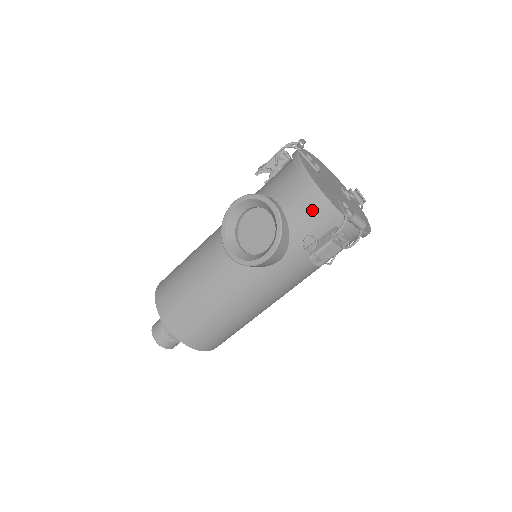
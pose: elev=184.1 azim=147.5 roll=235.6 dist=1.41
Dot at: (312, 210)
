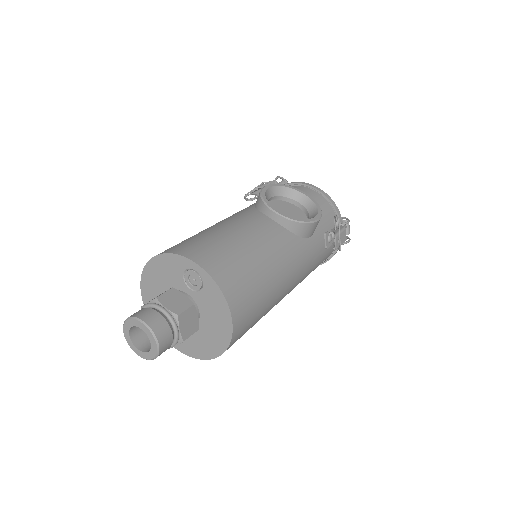
Dot at: (325, 207)
